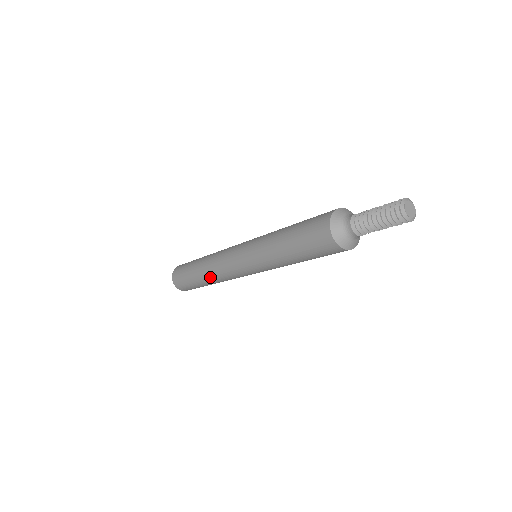
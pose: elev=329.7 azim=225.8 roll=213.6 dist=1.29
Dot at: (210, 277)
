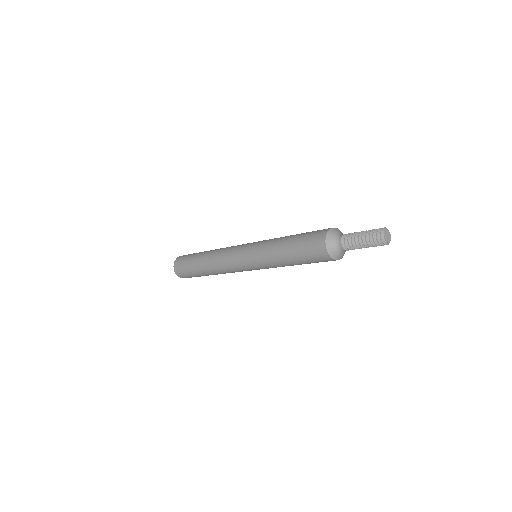
Dot at: occluded
